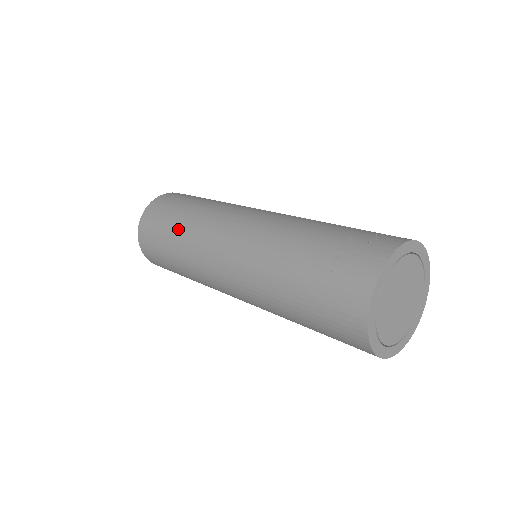
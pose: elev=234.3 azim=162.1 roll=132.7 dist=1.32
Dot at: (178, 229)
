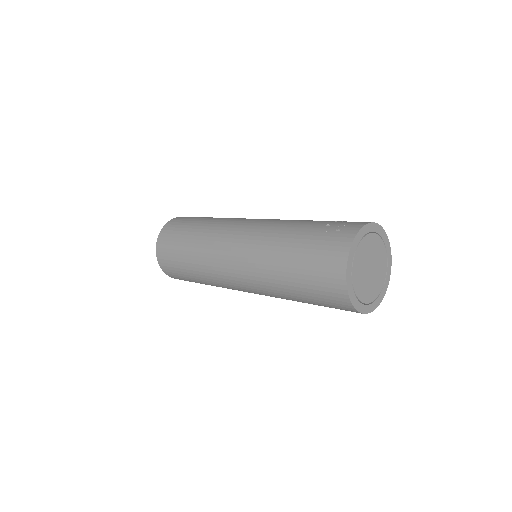
Dot at: (199, 227)
